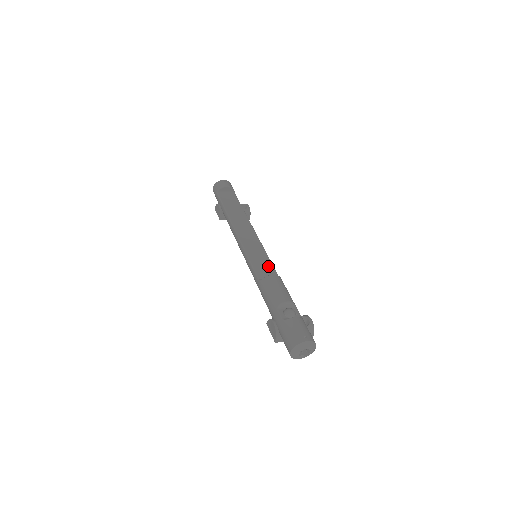
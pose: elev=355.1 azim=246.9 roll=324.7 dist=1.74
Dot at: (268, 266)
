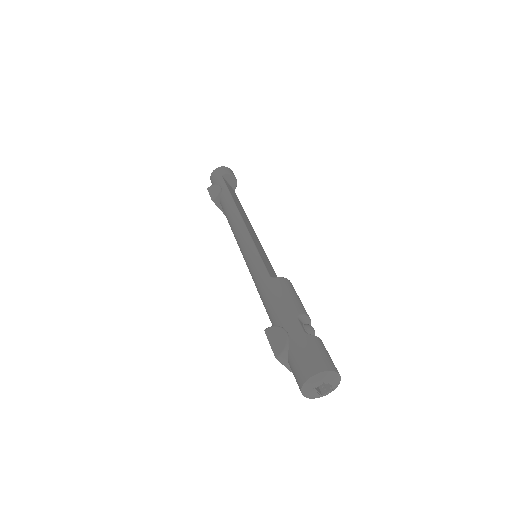
Dot at: (274, 272)
